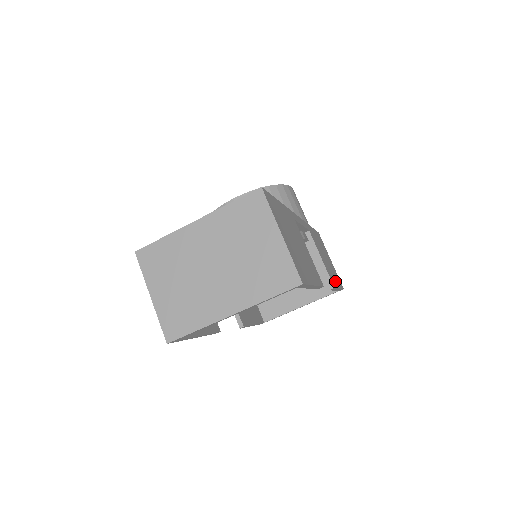
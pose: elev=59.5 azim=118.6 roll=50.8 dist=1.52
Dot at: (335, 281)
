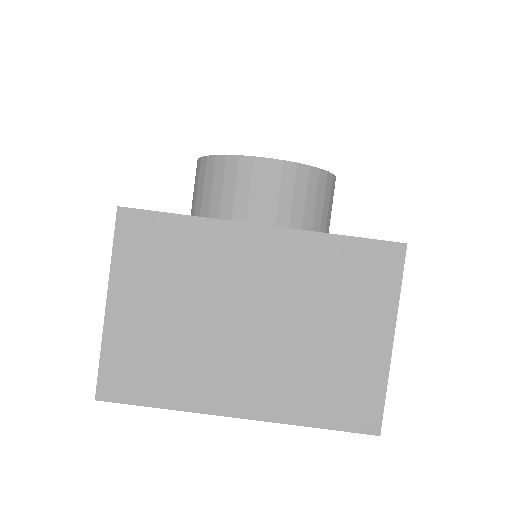
Dot at: occluded
